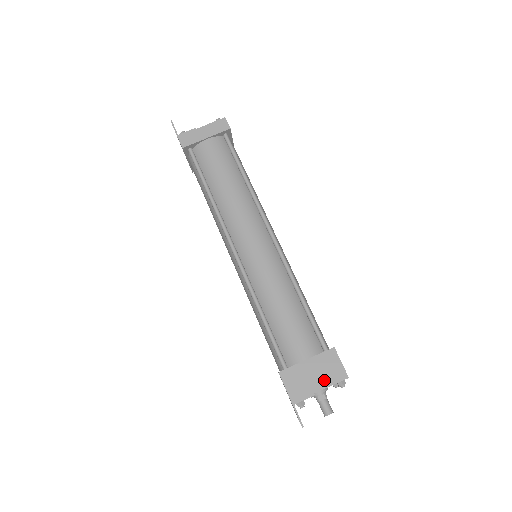
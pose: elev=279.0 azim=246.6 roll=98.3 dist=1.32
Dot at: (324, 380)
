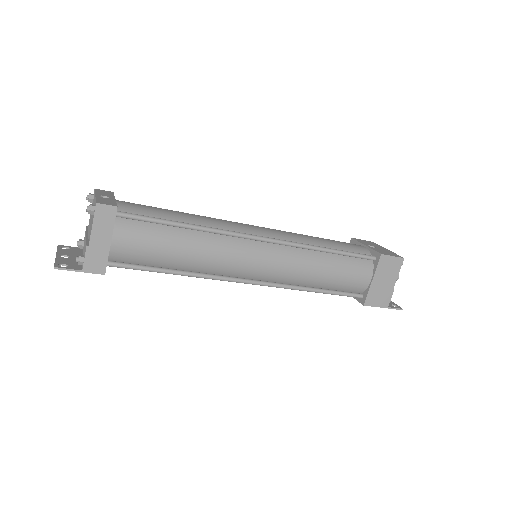
Dot at: (392, 277)
